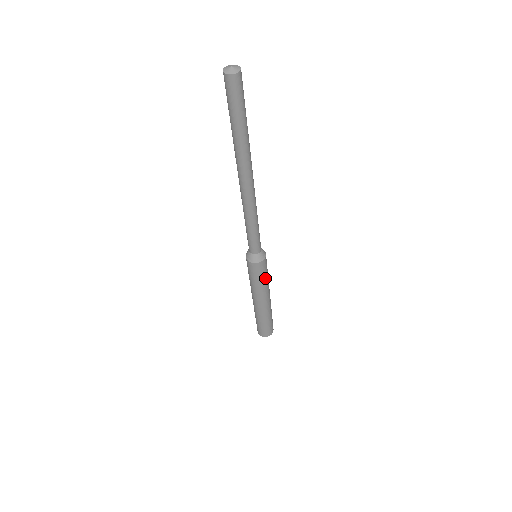
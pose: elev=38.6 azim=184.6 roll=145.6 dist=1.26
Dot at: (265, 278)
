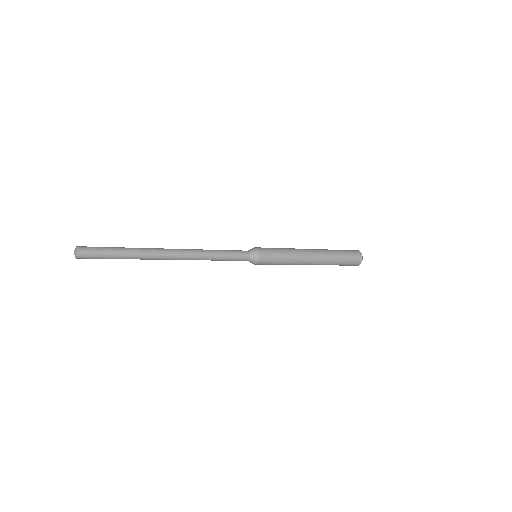
Dot at: (281, 260)
